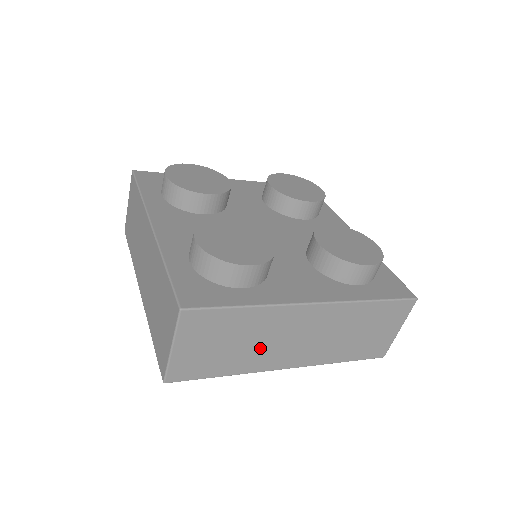
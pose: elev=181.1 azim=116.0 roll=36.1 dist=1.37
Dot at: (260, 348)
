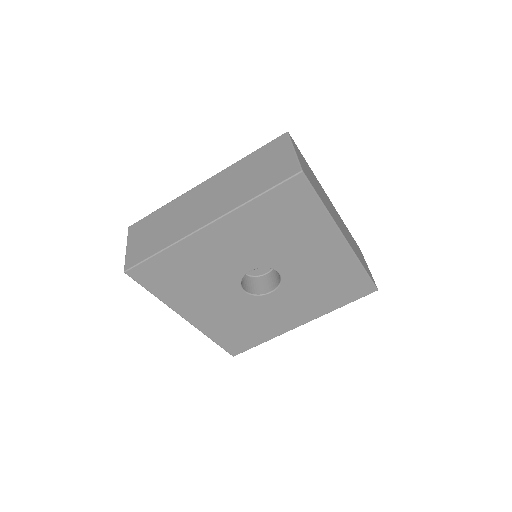
Dot at: (326, 202)
